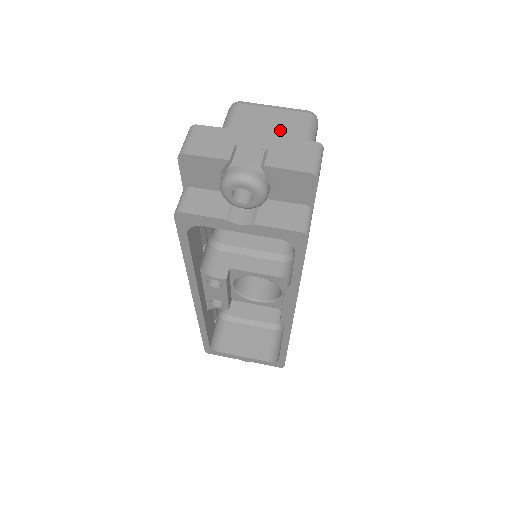
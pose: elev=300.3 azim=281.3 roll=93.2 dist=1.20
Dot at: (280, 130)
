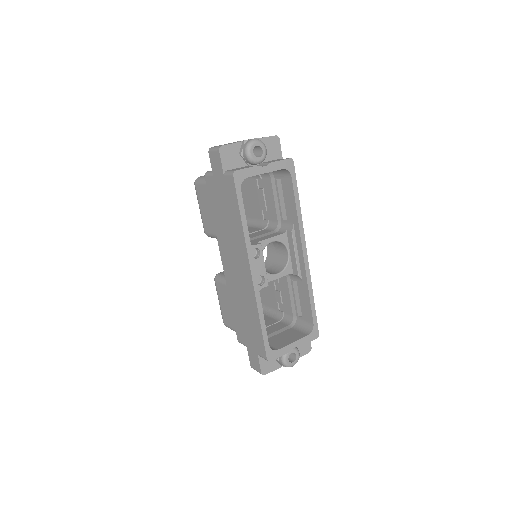
Dot at: occluded
